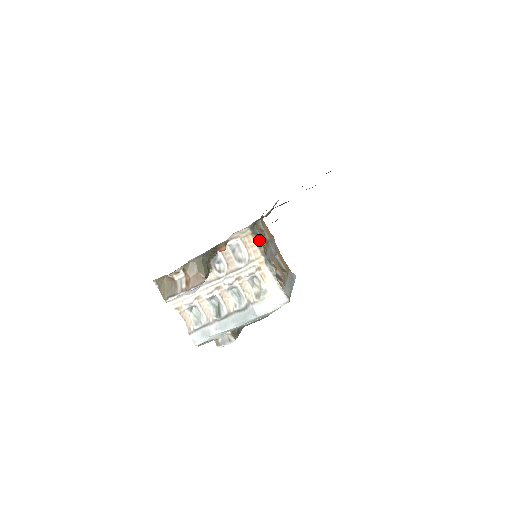
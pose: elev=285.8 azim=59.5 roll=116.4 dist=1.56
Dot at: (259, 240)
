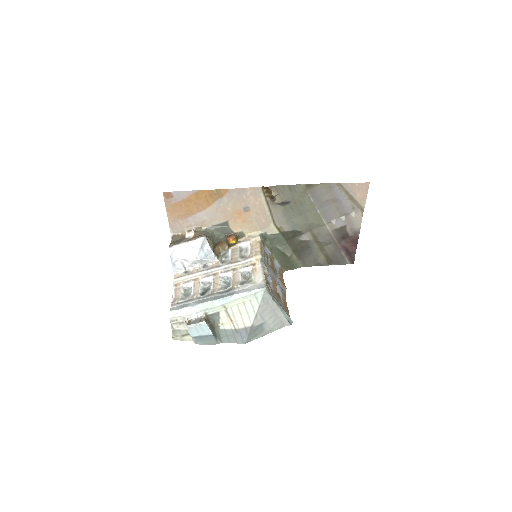
Dot at: occluded
